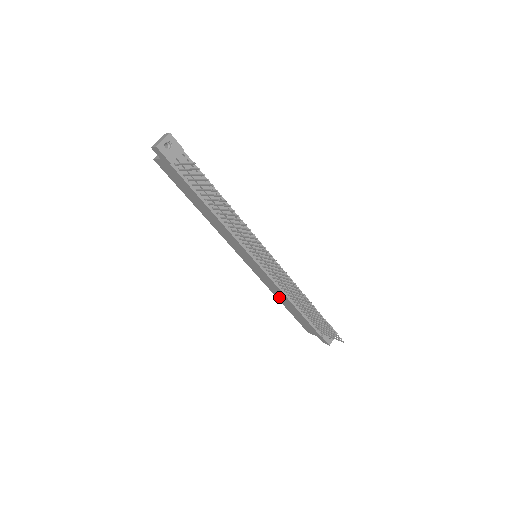
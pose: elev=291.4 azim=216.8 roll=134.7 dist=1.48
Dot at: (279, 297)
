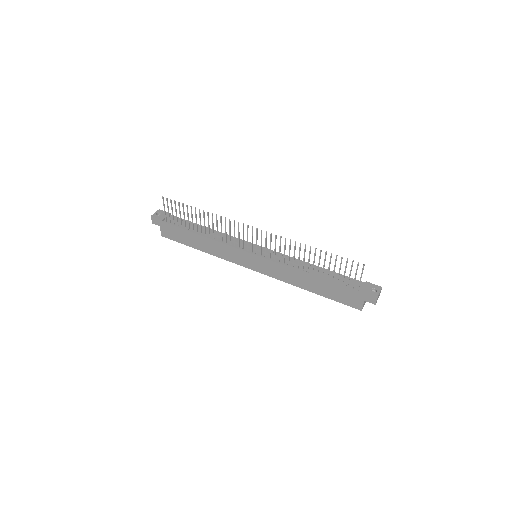
Dot at: (301, 284)
